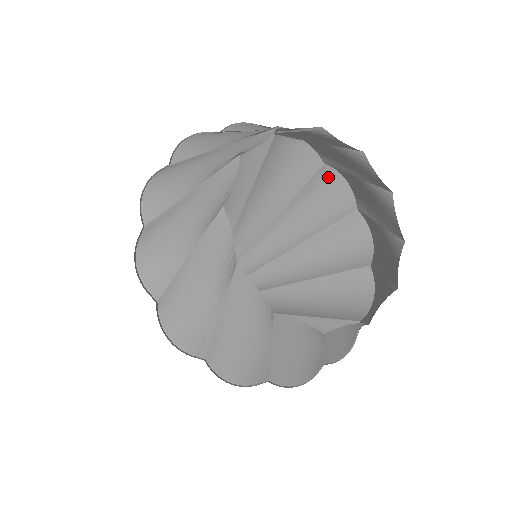
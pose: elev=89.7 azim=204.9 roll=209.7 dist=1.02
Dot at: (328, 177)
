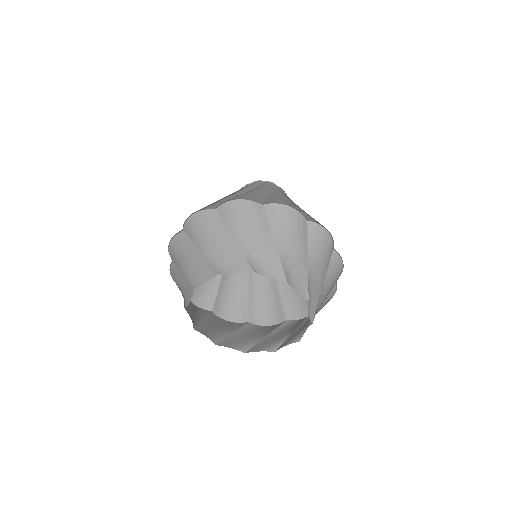
Dot at: occluded
